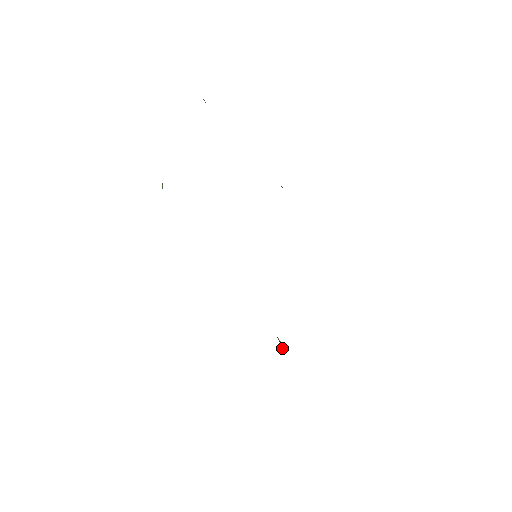
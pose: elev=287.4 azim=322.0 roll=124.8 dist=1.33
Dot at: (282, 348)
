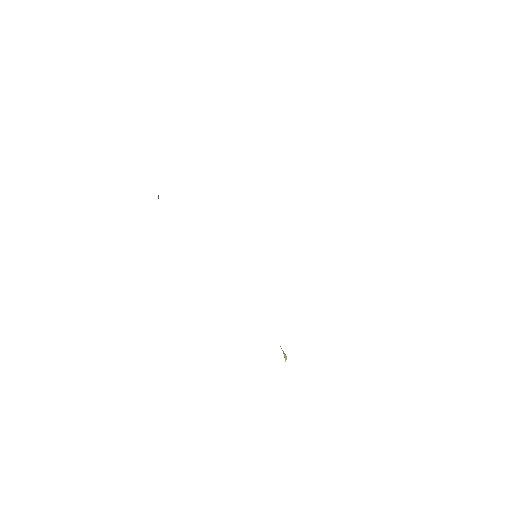
Dot at: (284, 356)
